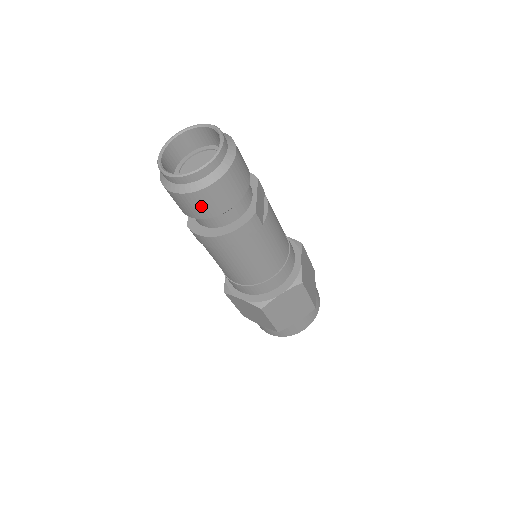
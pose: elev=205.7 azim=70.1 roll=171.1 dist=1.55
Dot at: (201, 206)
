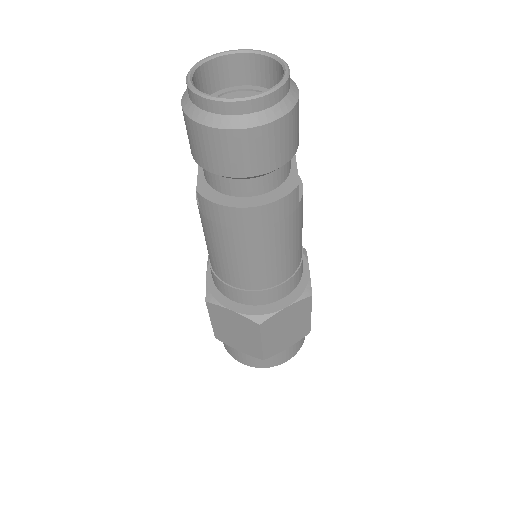
Dot at: (243, 155)
